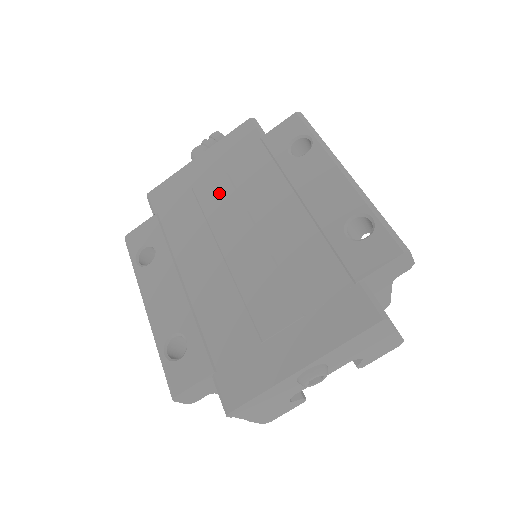
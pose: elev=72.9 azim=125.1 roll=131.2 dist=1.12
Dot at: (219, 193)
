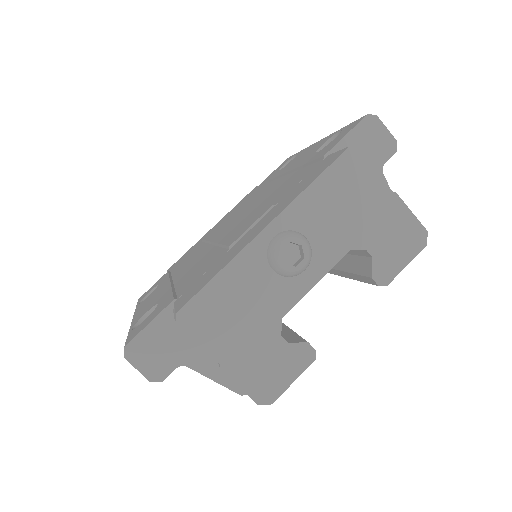
Dot at: (221, 224)
